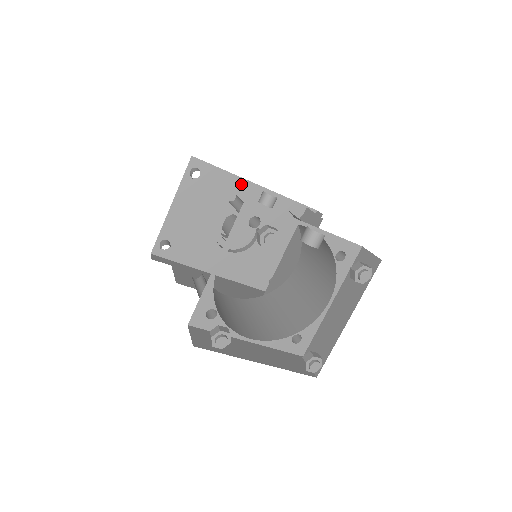
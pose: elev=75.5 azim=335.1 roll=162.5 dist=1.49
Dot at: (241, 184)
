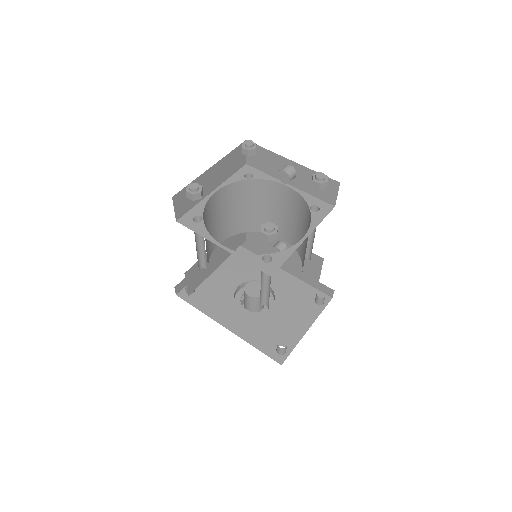
Dot at: occluded
